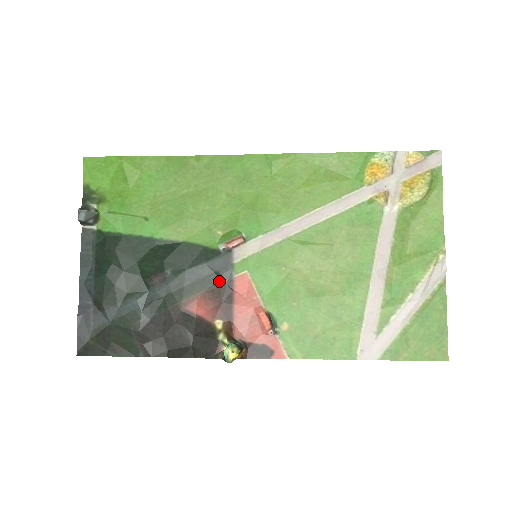
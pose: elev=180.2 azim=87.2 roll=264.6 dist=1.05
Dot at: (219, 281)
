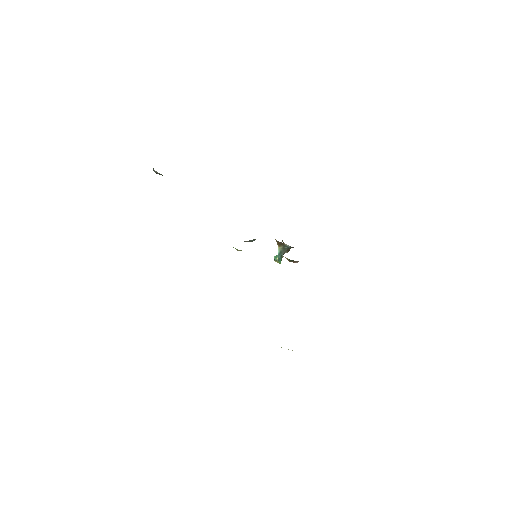
Dot at: occluded
